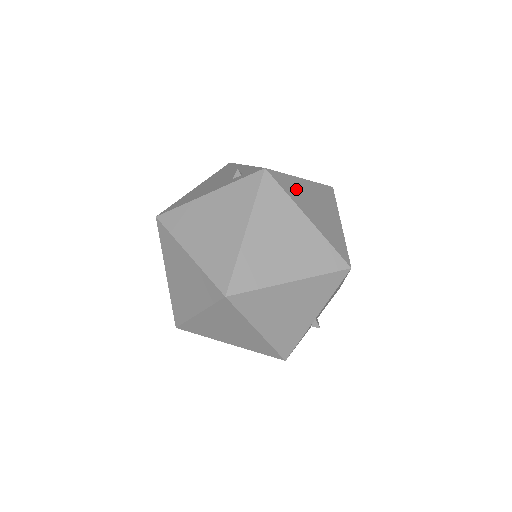
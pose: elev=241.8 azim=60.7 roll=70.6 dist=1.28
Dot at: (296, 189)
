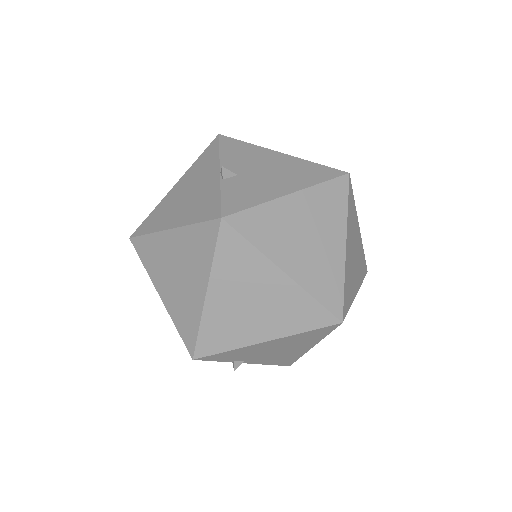
Dot at: occluded
